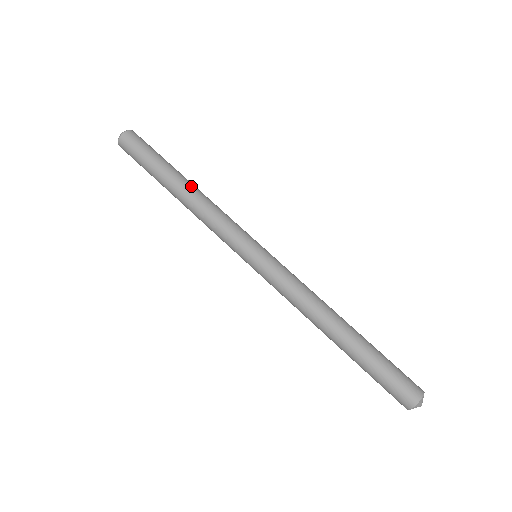
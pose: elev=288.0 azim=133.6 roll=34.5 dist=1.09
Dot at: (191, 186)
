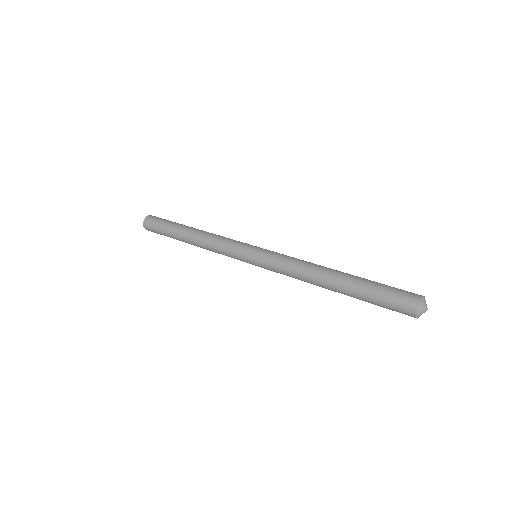
Dot at: (195, 231)
